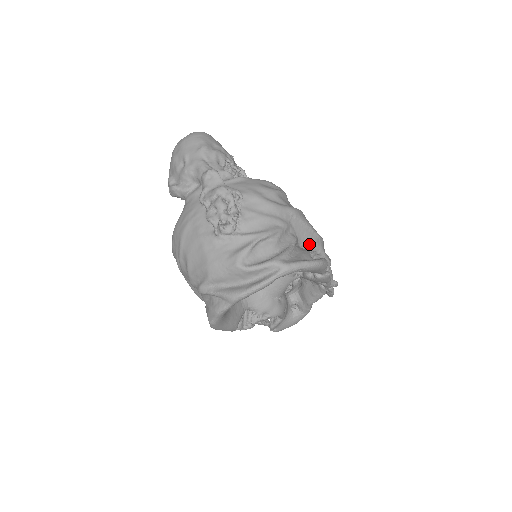
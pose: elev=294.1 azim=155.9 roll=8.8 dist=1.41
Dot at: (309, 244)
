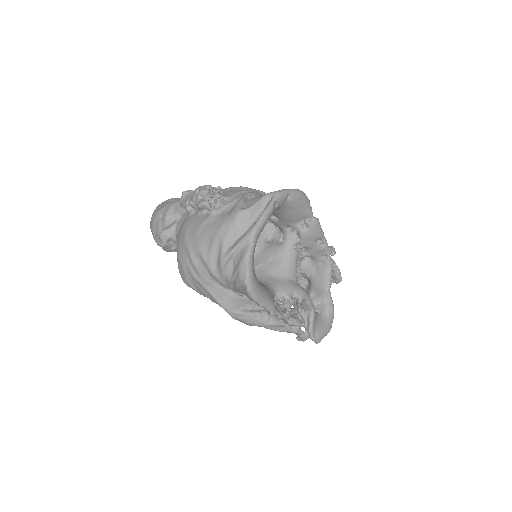
Dot at: occluded
